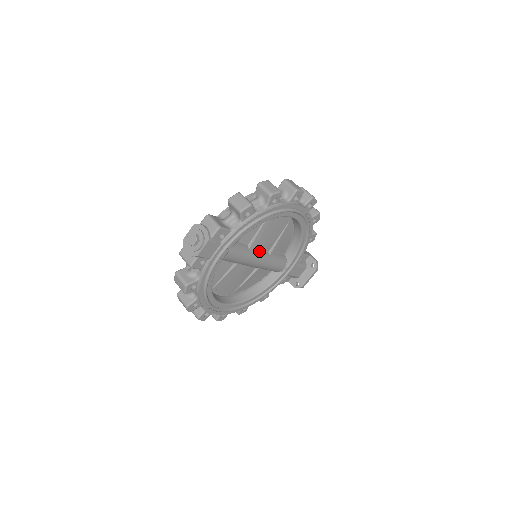
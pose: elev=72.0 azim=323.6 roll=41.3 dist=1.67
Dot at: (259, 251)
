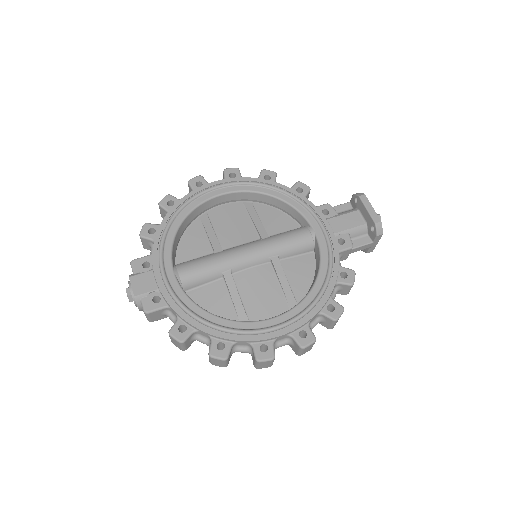
Dot at: (238, 247)
